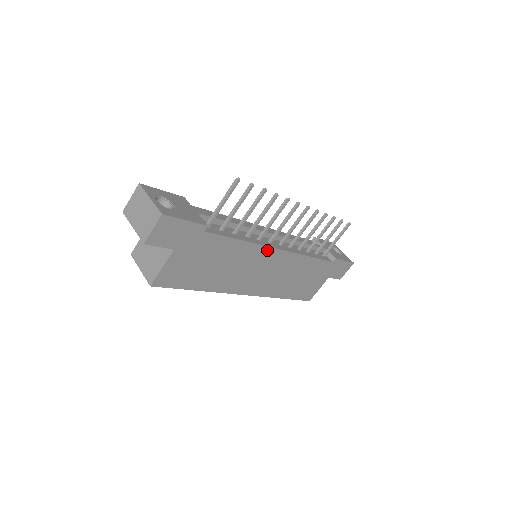
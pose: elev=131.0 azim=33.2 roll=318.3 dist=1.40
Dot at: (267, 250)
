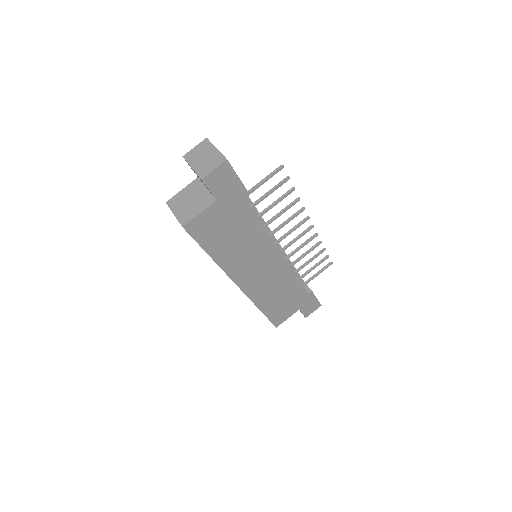
Dot at: (273, 247)
